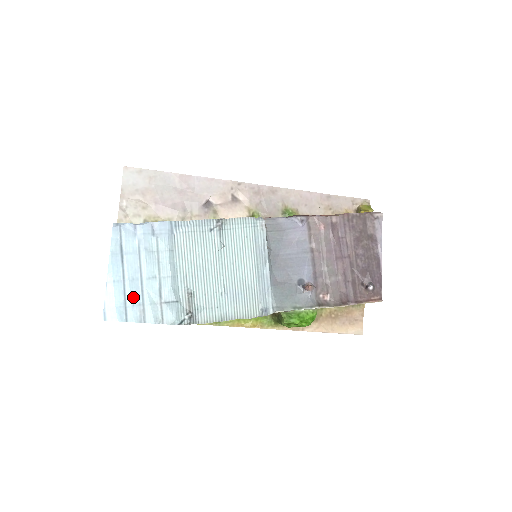
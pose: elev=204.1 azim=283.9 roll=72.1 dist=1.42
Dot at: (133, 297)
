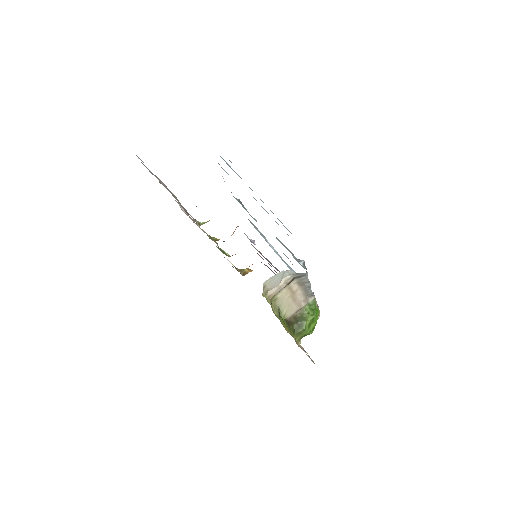
Dot at: occluded
